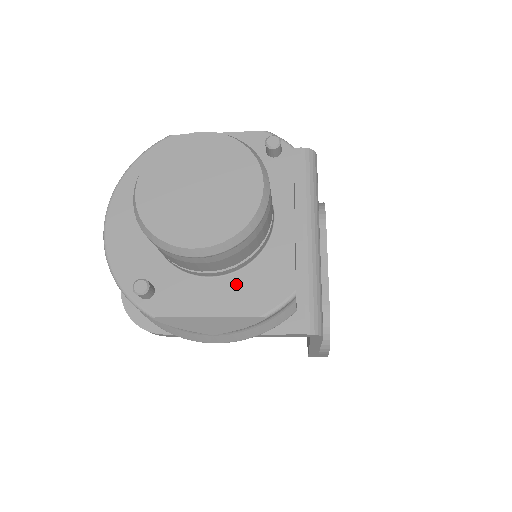
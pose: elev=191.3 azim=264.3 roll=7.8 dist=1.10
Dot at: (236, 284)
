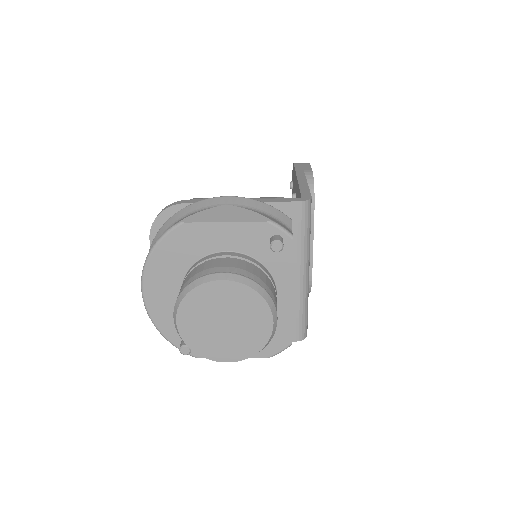
Dot at: occluded
